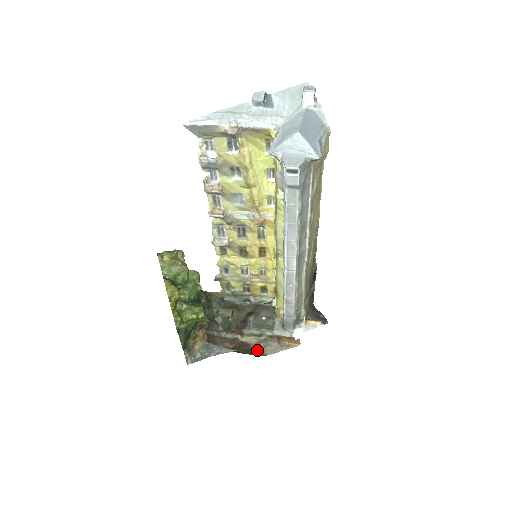
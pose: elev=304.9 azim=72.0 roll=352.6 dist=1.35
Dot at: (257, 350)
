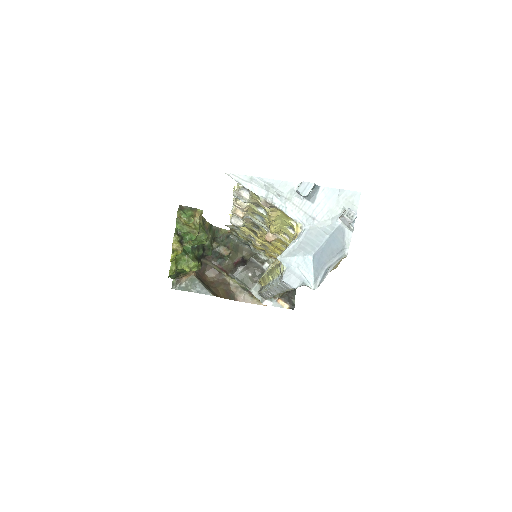
Dot at: (233, 292)
